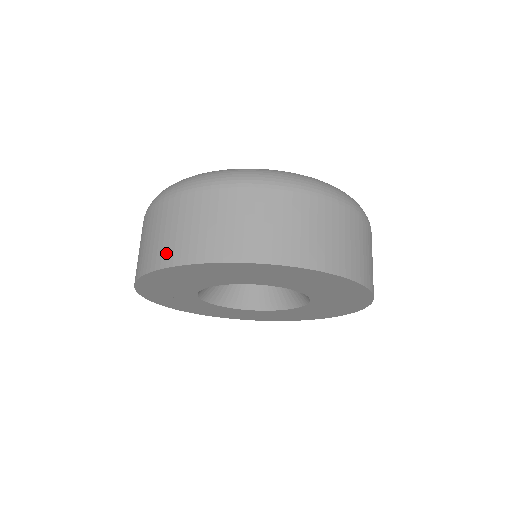
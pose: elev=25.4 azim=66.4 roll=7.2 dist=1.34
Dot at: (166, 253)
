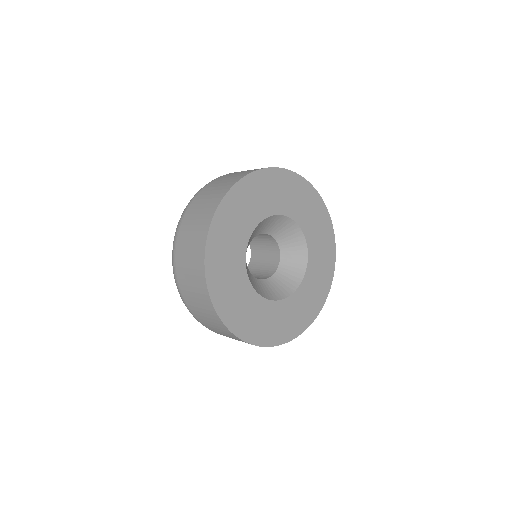
Dot at: occluded
